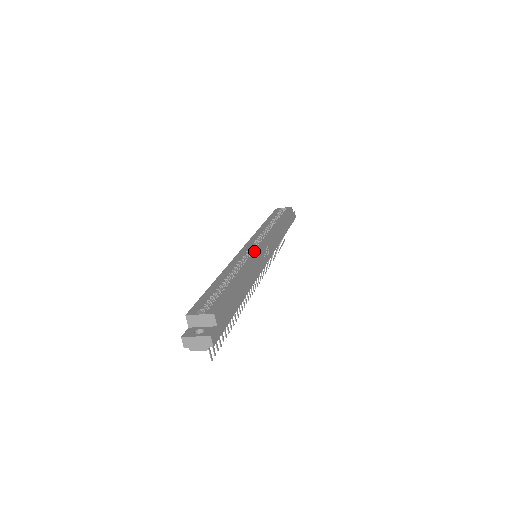
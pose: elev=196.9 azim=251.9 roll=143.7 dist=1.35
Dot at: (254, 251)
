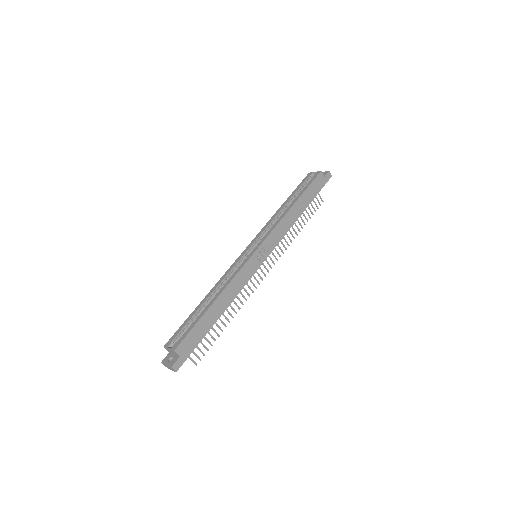
Dot at: (243, 262)
